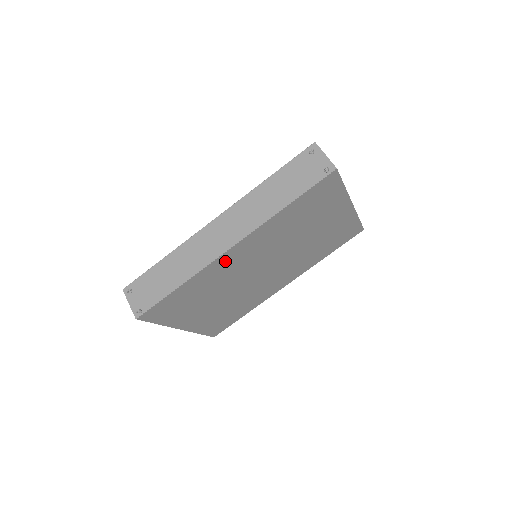
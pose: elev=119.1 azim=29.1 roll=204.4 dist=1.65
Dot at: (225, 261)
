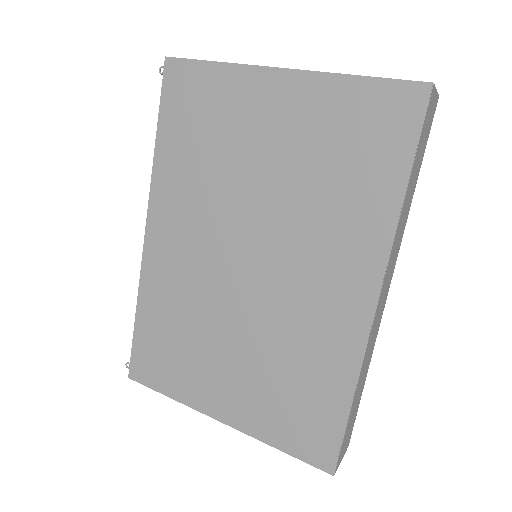
Dot at: (159, 258)
